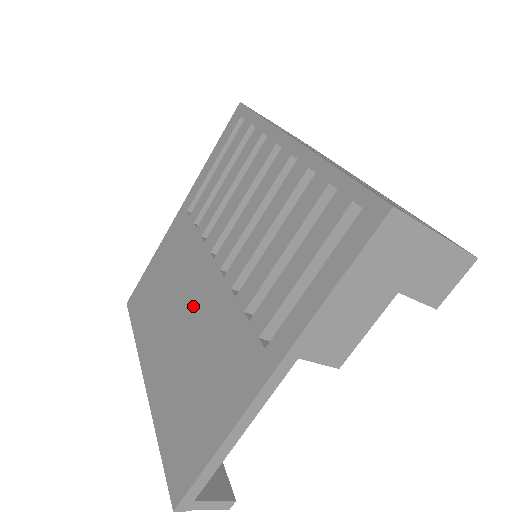
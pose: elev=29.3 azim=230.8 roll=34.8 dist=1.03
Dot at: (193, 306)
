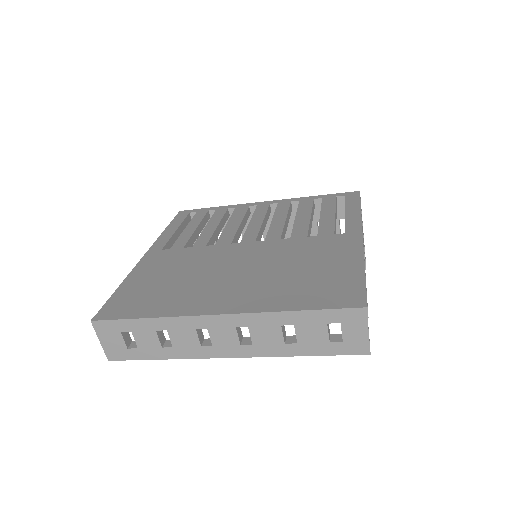
Dot at: (243, 260)
